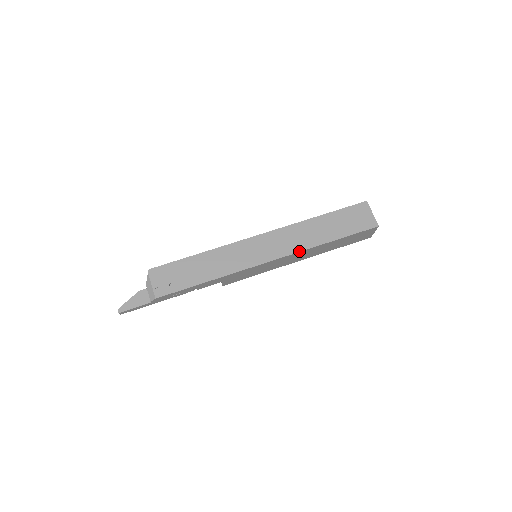
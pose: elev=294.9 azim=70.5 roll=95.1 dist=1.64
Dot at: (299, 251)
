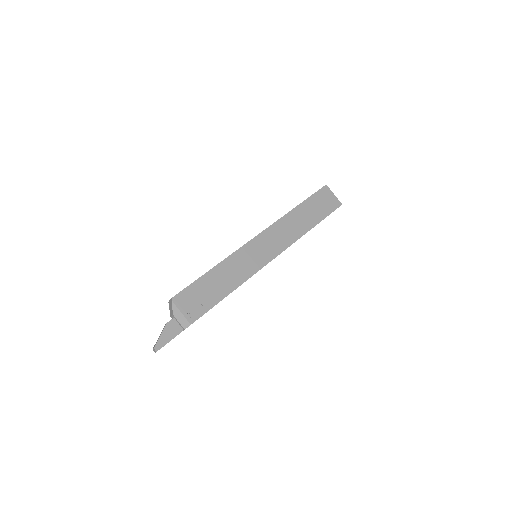
Dot at: (294, 242)
